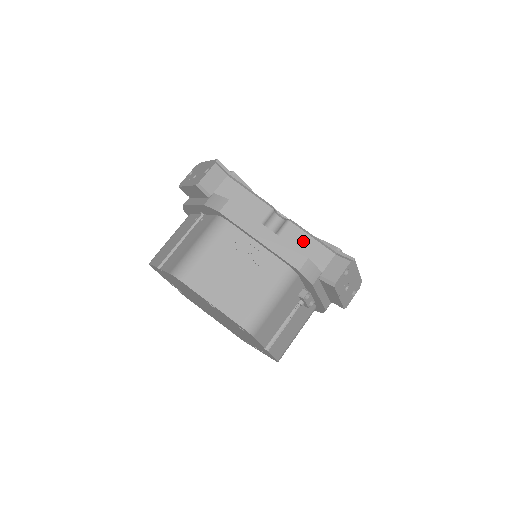
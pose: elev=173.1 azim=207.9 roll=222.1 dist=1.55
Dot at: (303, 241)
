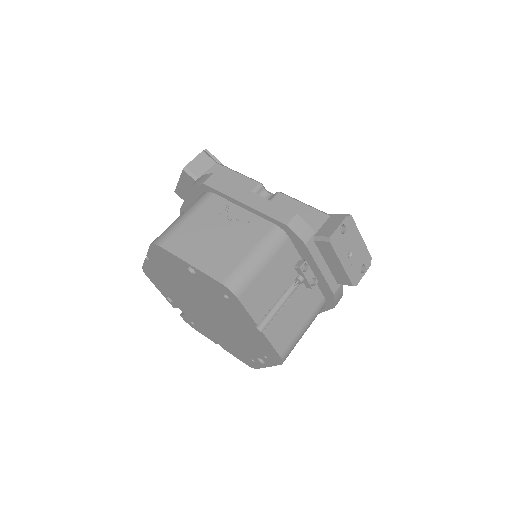
Dot at: (294, 207)
